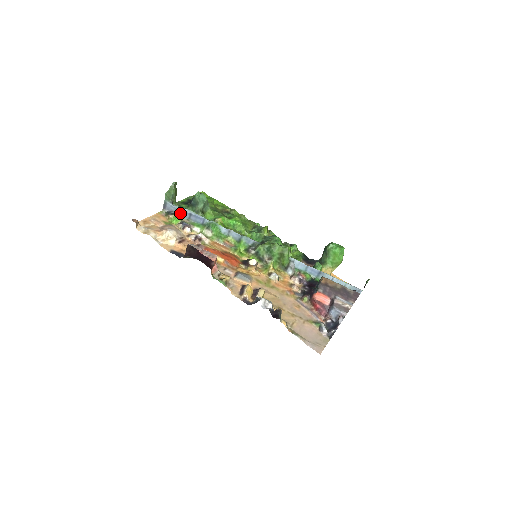
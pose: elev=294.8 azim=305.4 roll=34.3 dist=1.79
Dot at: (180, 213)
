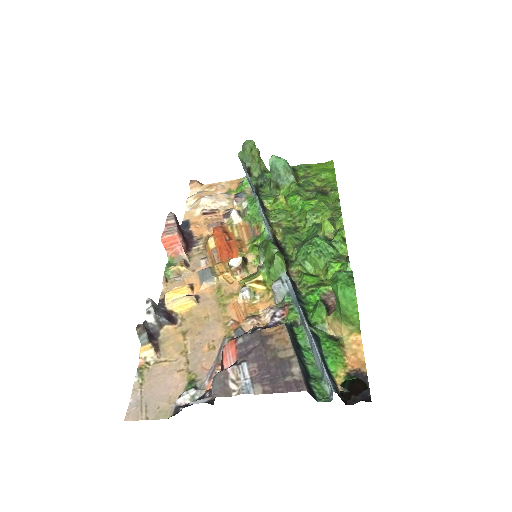
Dot at: (249, 182)
